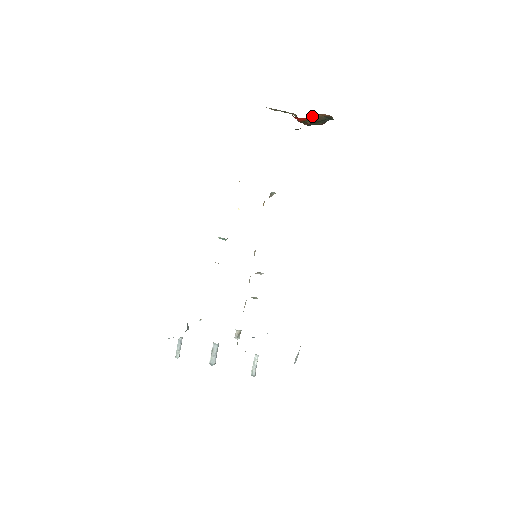
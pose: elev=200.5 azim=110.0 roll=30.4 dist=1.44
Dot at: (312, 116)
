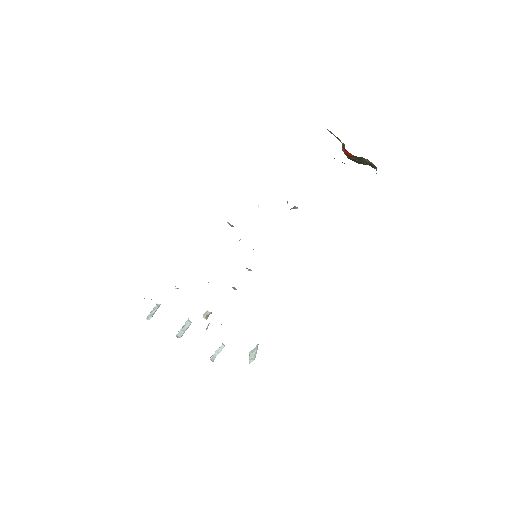
Dot at: (360, 157)
